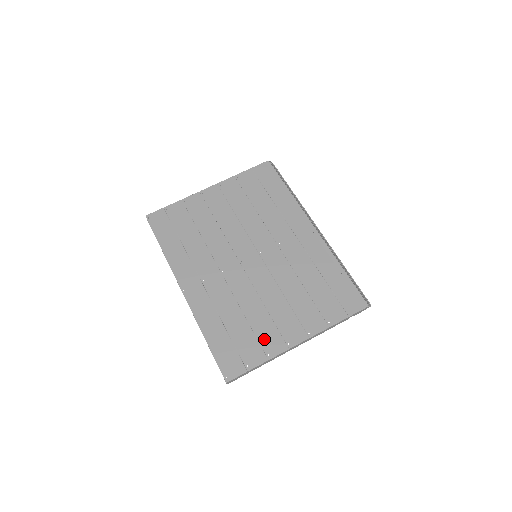
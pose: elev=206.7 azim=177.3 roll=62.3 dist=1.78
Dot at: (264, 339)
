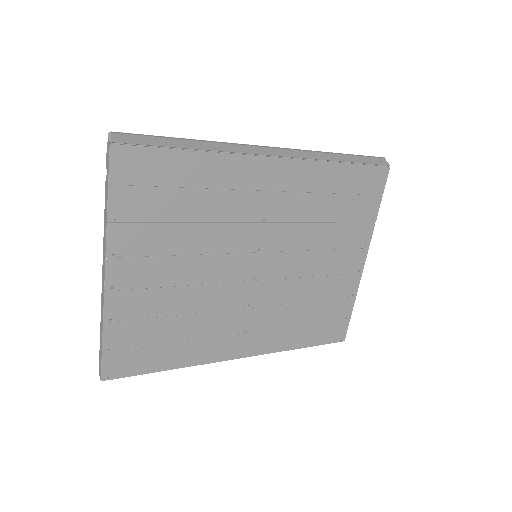
Dot at: (340, 293)
